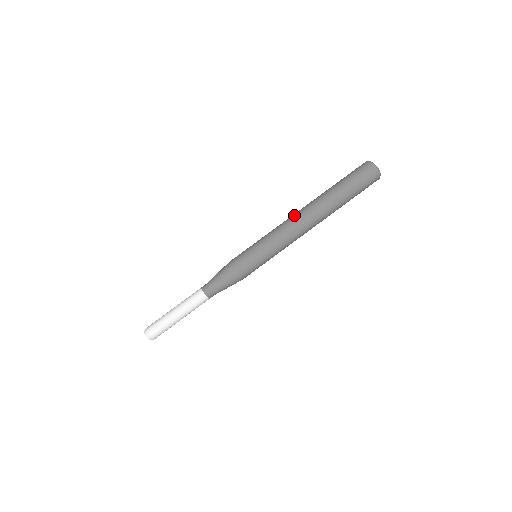
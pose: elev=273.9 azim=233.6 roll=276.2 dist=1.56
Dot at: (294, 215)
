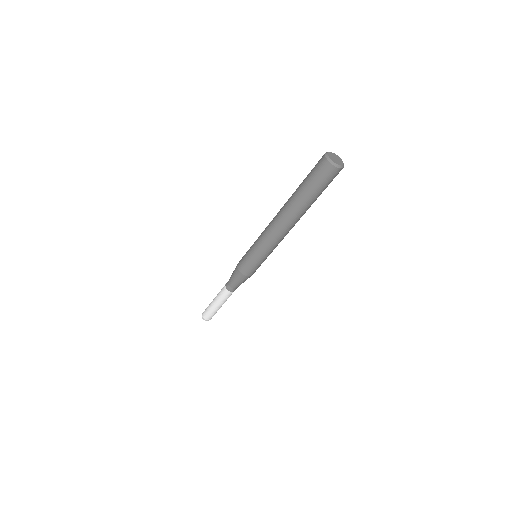
Dot at: (278, 230)
